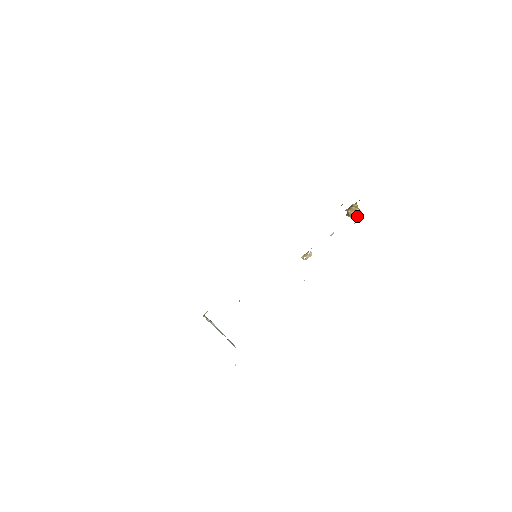
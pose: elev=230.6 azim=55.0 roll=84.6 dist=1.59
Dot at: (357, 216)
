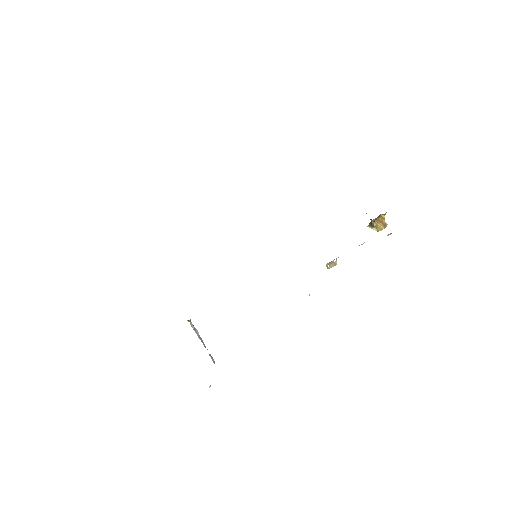
Dot at: (382, 229)
